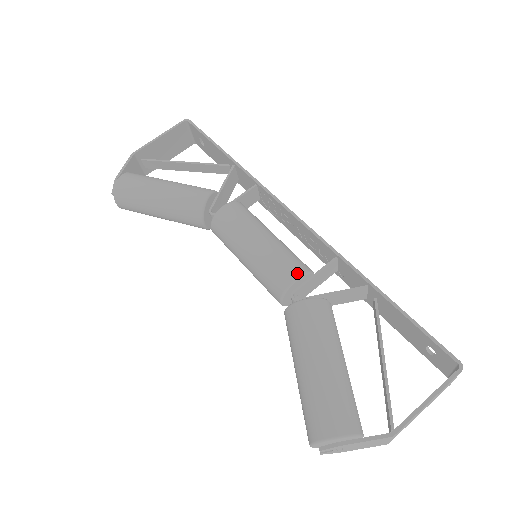
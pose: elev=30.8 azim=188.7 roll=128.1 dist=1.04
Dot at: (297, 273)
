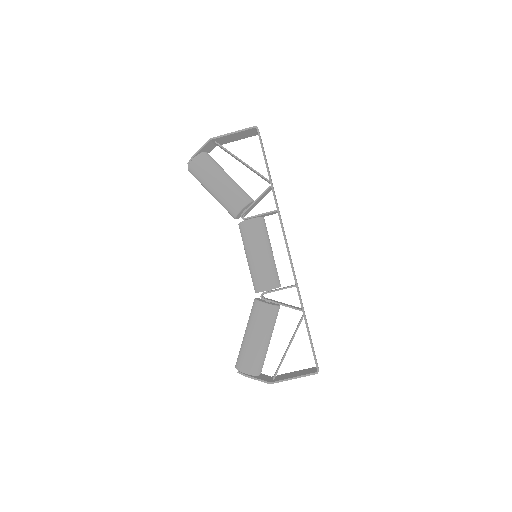
Dot at: (269, 287)
